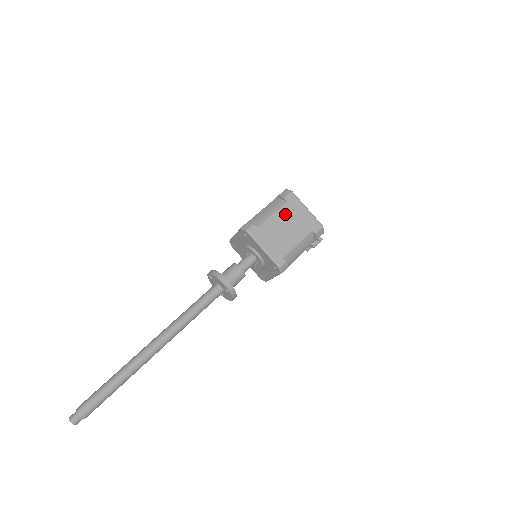
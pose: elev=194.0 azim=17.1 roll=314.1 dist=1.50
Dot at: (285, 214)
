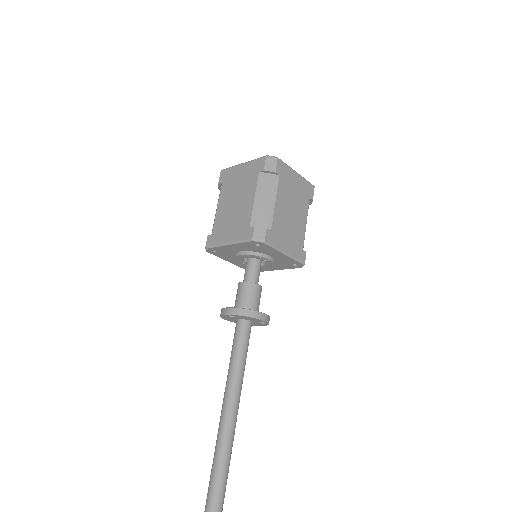
Dot at: (284, 193)
